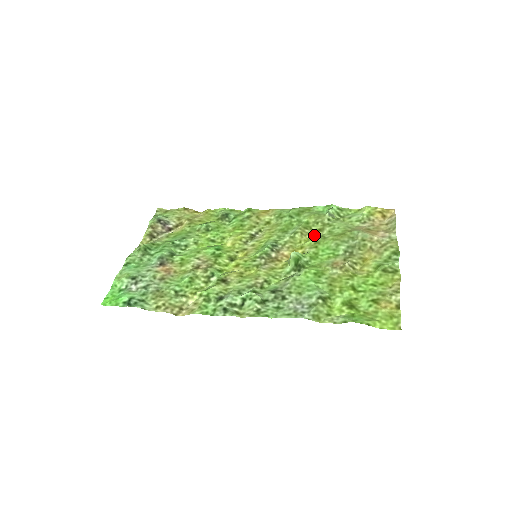
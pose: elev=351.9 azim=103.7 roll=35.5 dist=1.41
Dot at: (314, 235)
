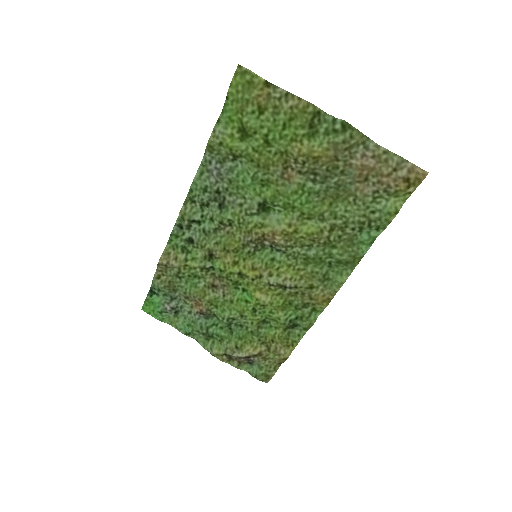
Dot at: (321, 230)
